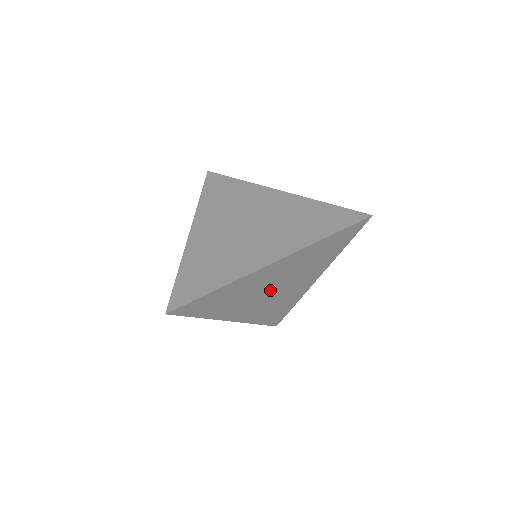
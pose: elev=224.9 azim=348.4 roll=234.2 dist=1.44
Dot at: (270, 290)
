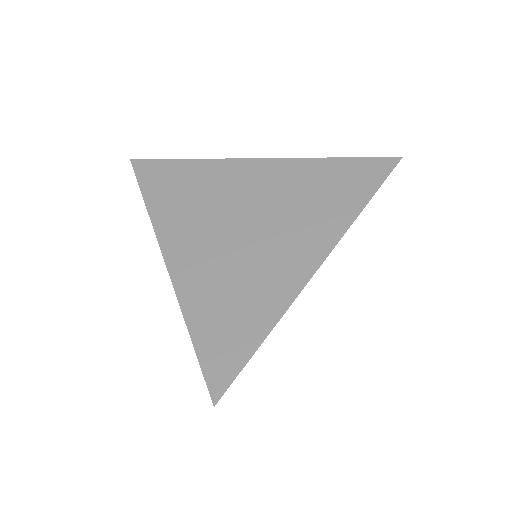
Dot at: occluded
